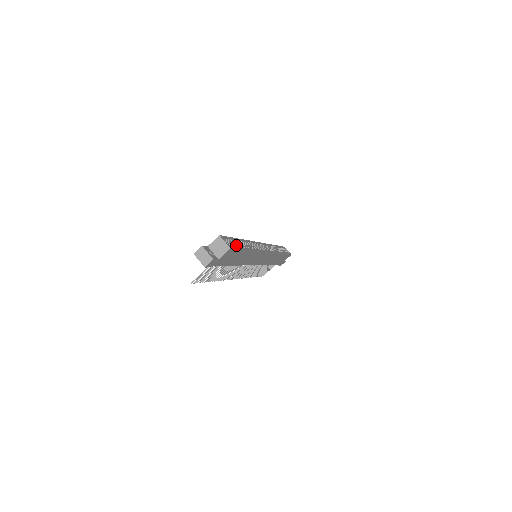
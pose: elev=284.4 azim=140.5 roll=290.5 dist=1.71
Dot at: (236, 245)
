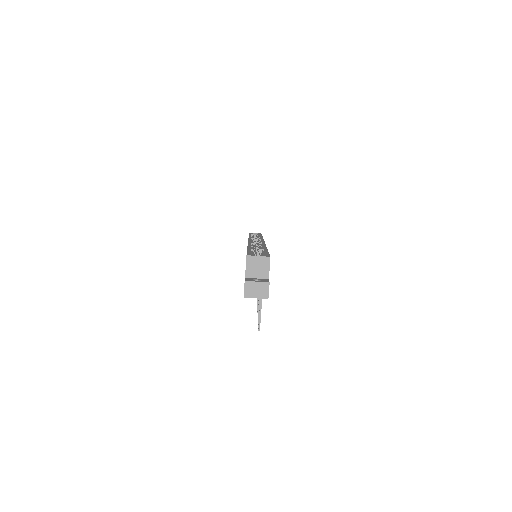
Dot at: occluded
